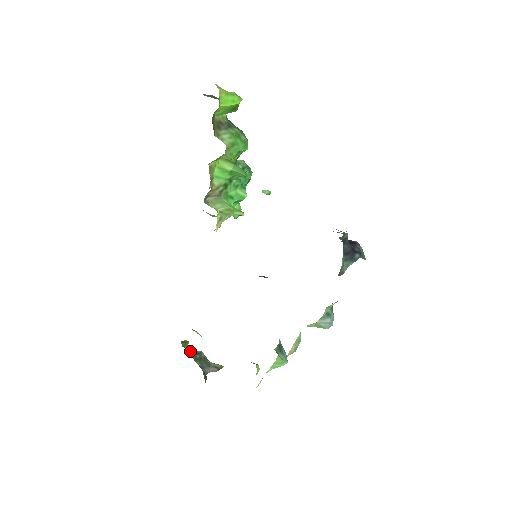
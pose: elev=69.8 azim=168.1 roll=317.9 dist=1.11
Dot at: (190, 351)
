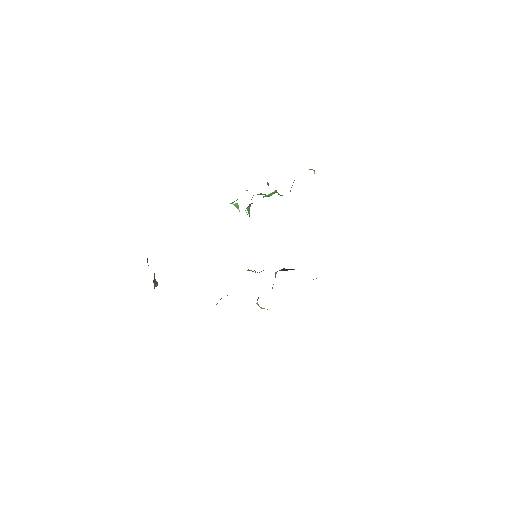
Dot at: occluded
